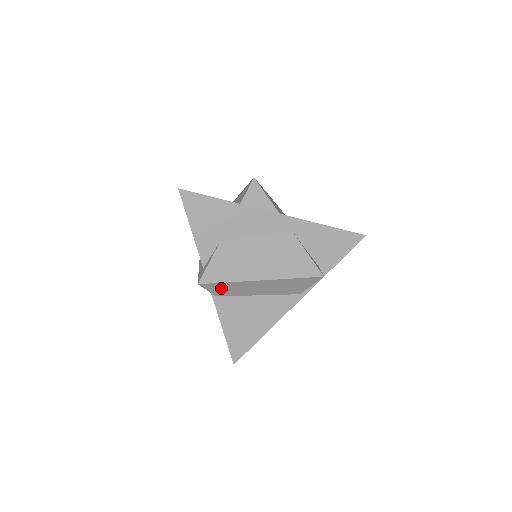
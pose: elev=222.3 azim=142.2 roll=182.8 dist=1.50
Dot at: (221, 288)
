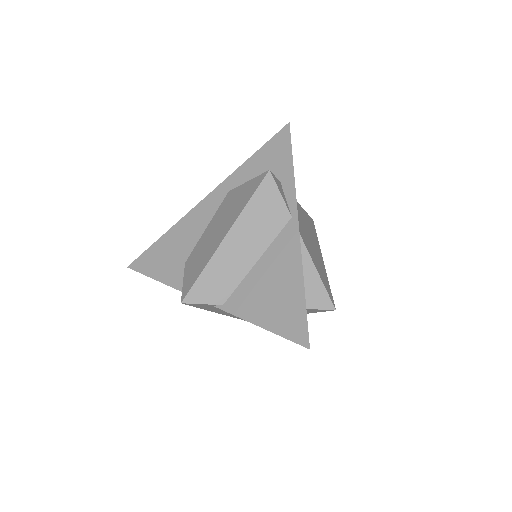
Dot at: (209, 287)
